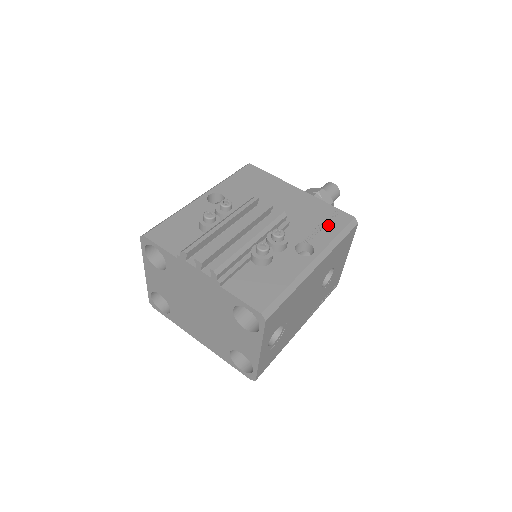
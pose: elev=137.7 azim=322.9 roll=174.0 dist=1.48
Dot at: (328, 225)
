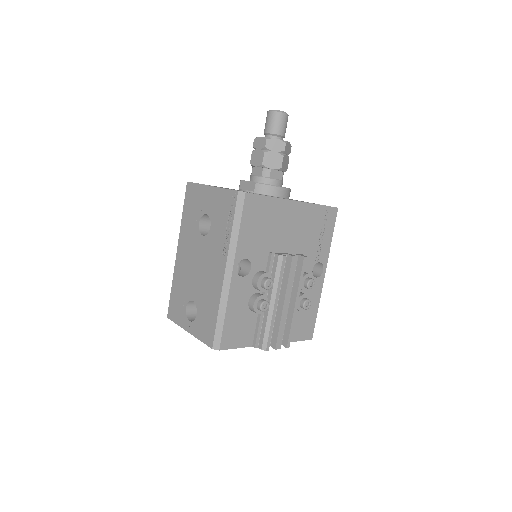
Dot at: (325, 232)
